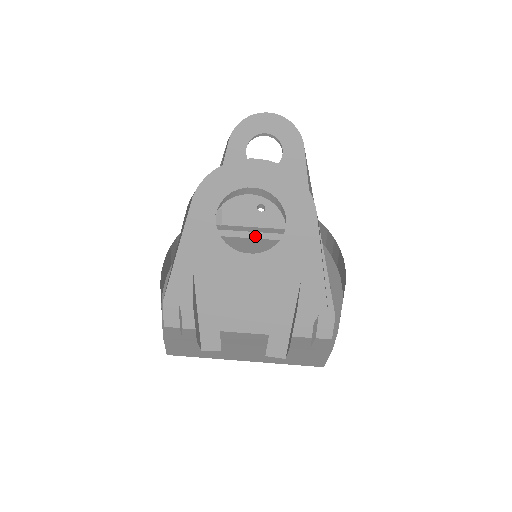
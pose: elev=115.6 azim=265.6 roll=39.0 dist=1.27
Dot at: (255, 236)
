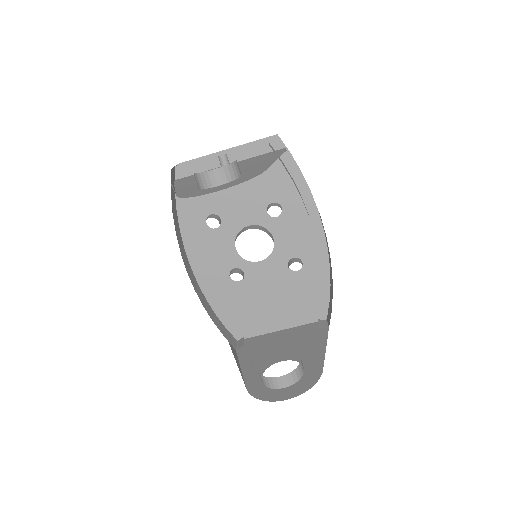
Dot at: (220, 151)
